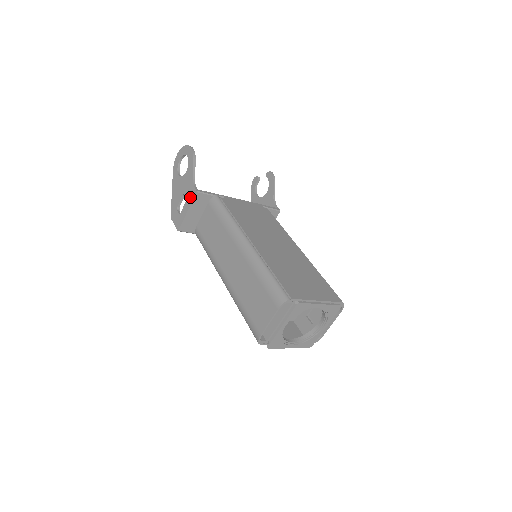
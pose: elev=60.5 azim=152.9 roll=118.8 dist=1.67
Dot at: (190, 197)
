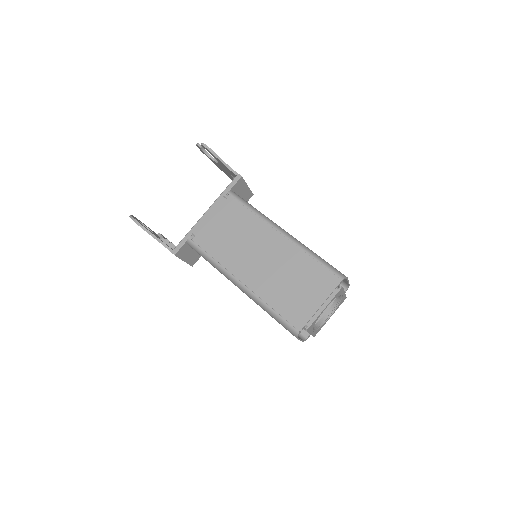
Dot at: occluded
